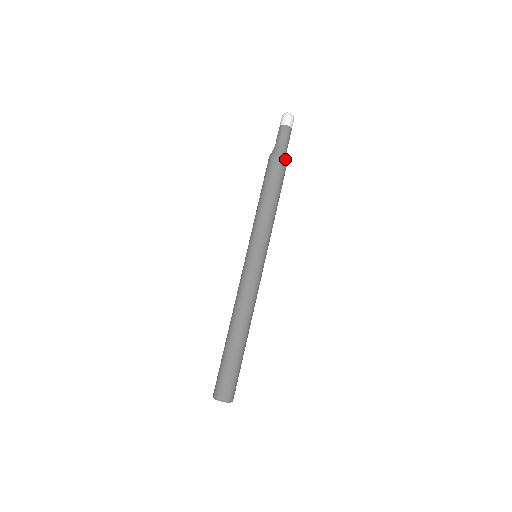
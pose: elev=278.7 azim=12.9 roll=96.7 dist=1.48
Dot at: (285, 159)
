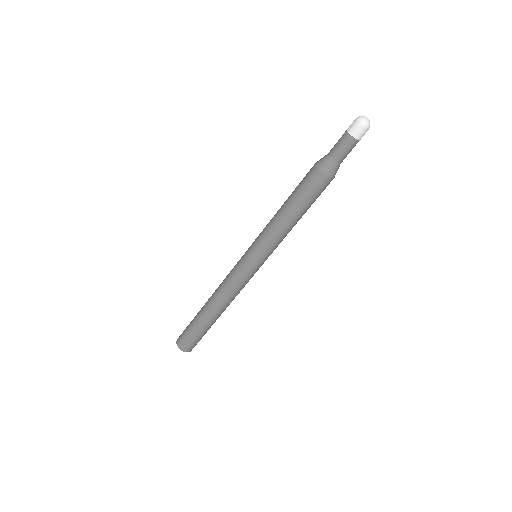
Dot at: (330, 178)
